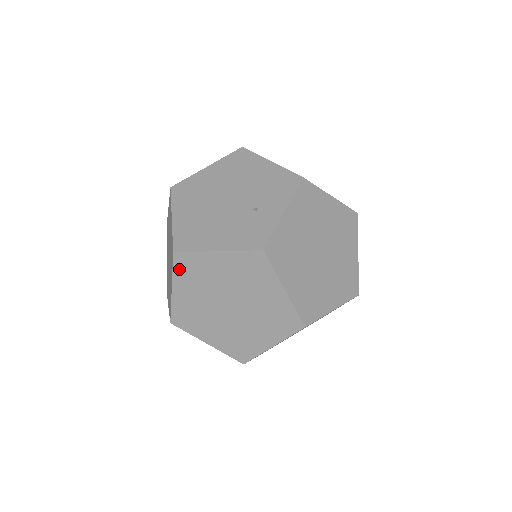
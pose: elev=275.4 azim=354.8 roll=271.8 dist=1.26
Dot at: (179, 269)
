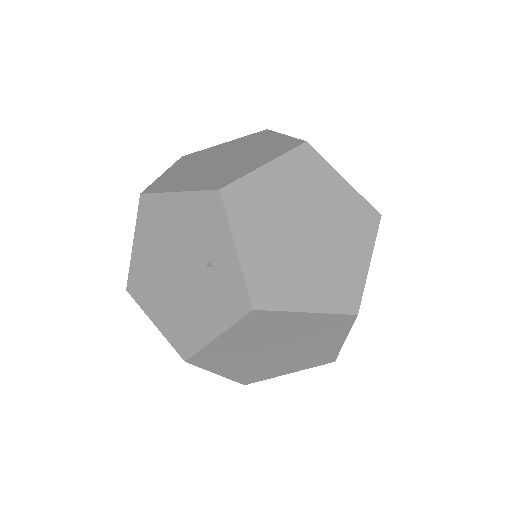
Dot at: (204, 364)
